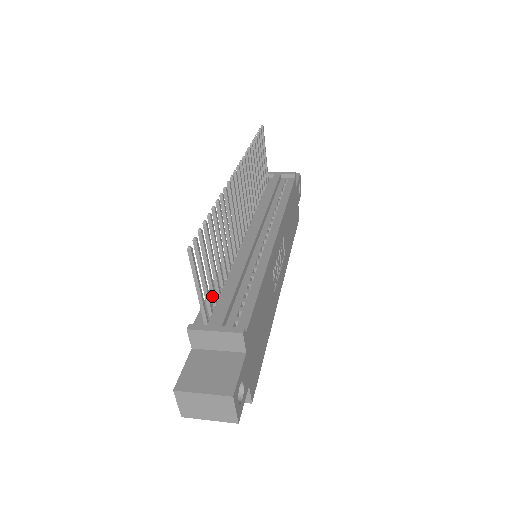
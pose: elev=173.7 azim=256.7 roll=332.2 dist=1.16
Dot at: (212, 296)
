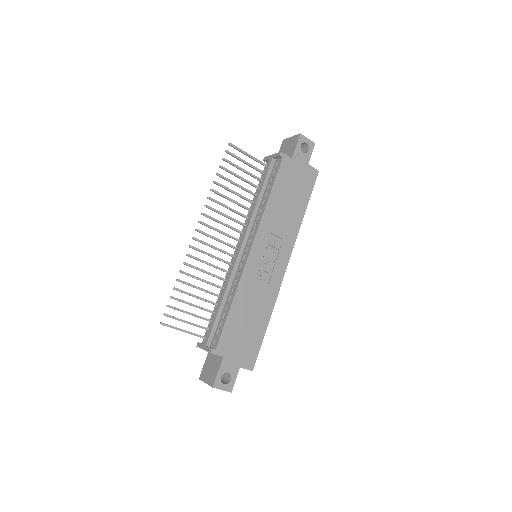
Dot at: occluded
